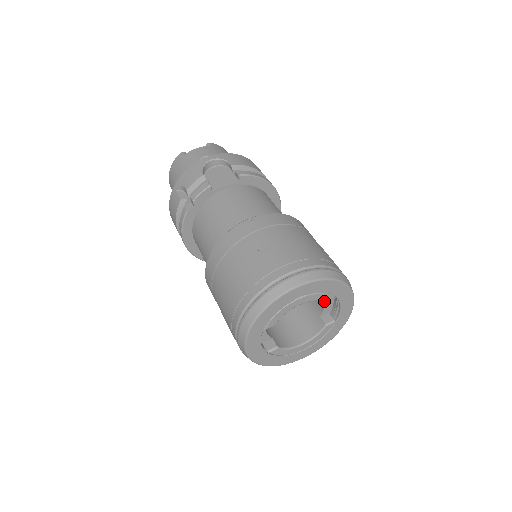
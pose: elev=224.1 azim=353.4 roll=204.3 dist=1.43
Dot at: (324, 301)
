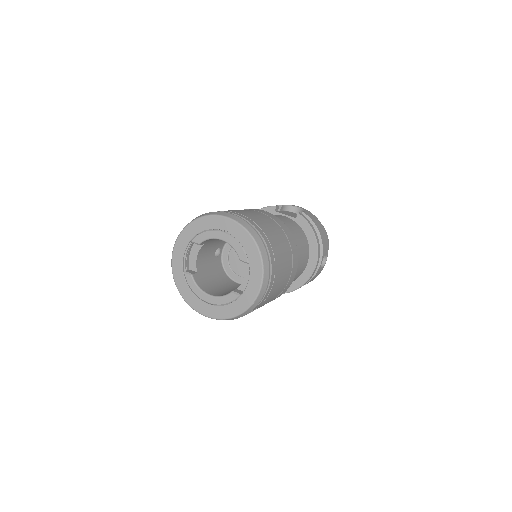
Dot at: (239, 256)
